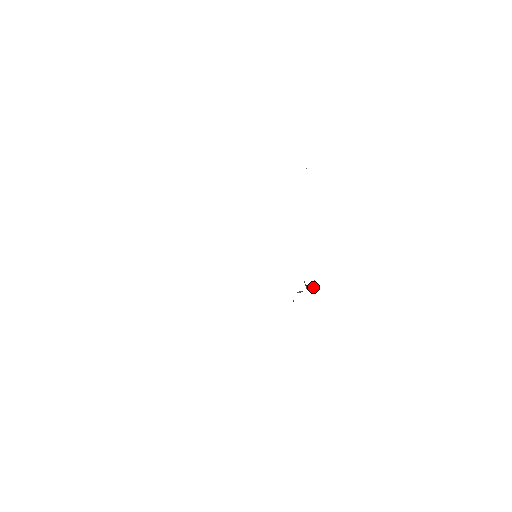
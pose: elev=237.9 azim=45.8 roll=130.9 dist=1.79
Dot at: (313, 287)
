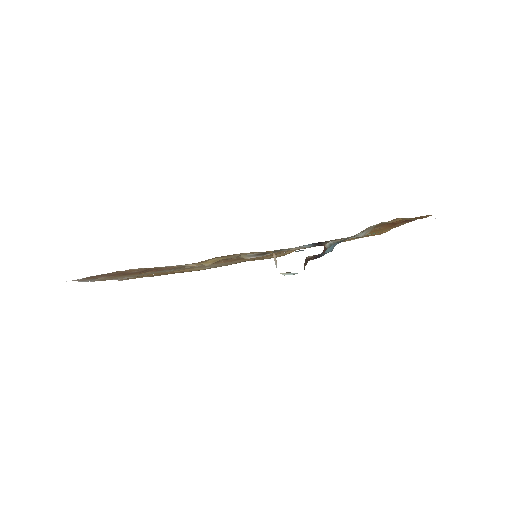
Dot at: occluded
